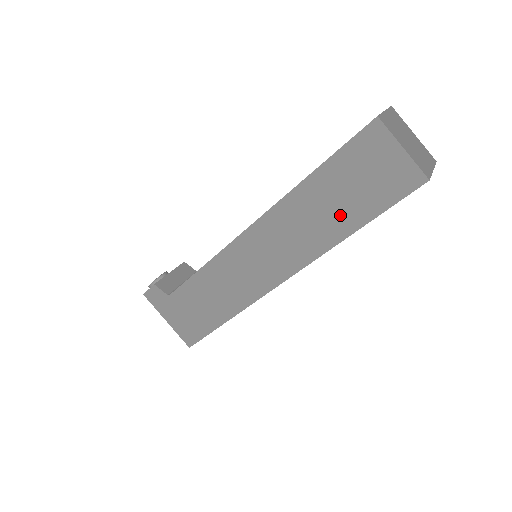
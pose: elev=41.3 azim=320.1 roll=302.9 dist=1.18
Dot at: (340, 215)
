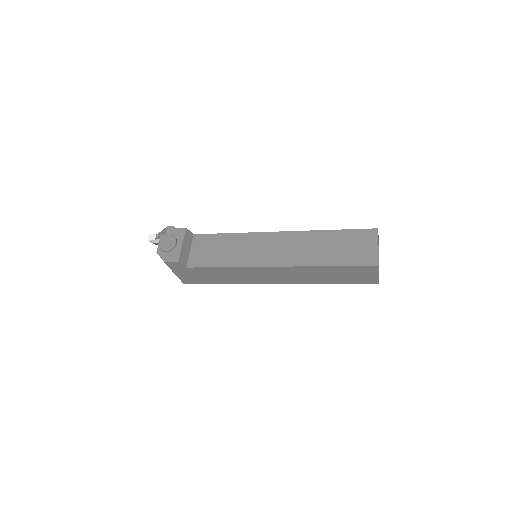
Dot at: (330, 279)
